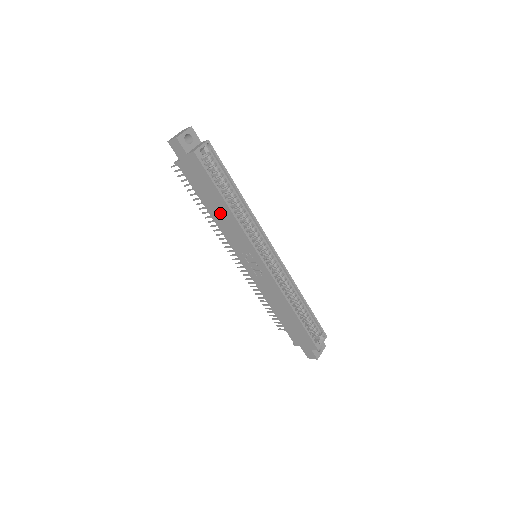
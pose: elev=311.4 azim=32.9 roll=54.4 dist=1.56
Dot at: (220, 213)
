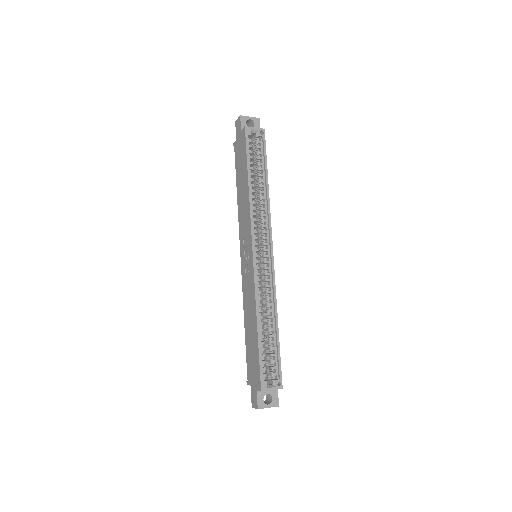
Dot at: (243, 193)
